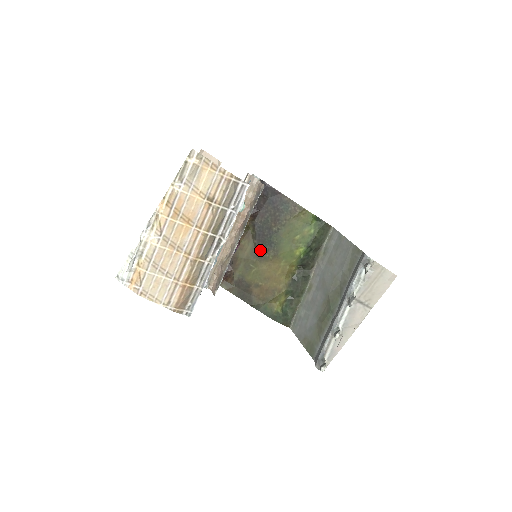
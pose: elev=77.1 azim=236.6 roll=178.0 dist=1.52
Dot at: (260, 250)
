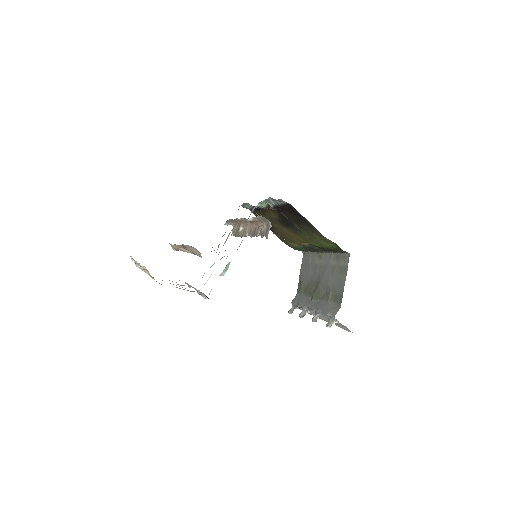
Dot at: (283, 223)
